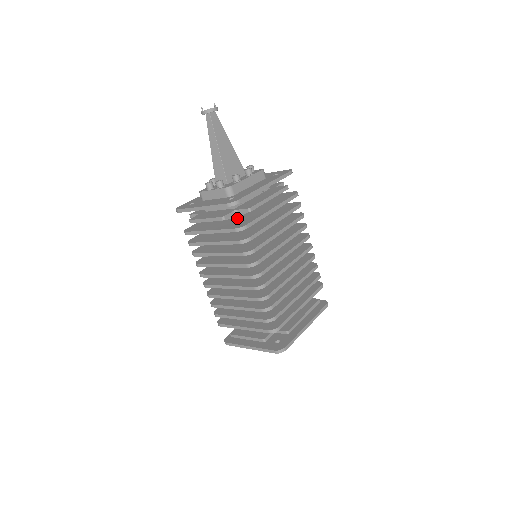
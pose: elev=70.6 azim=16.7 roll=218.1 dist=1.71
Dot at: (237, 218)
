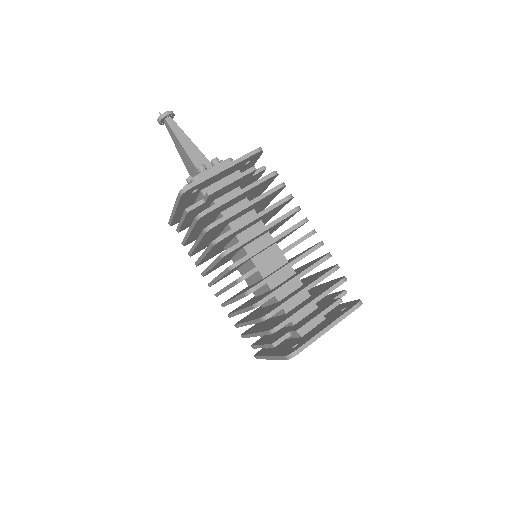
Dot at: occluded
